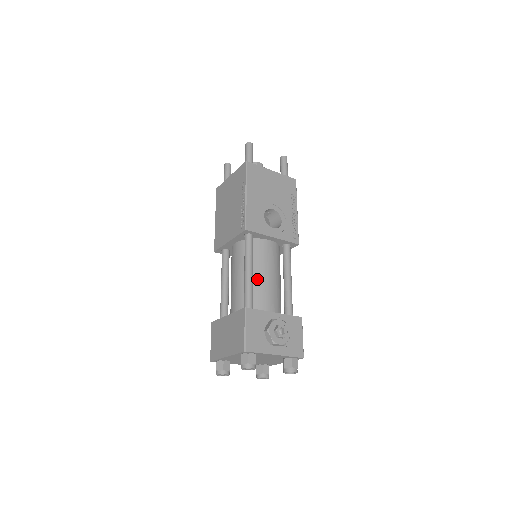
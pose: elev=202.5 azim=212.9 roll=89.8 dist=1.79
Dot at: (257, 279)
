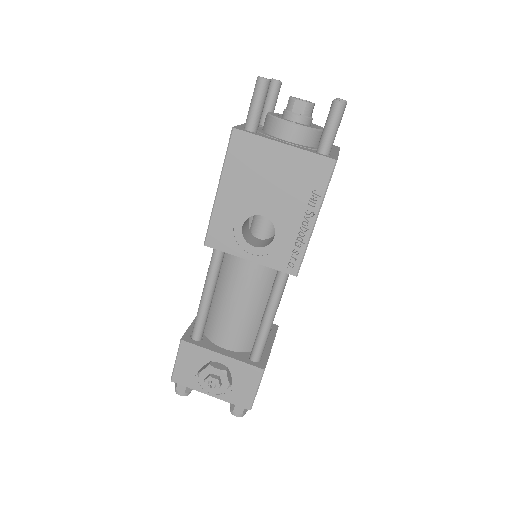
Dot at: (220, 303)
